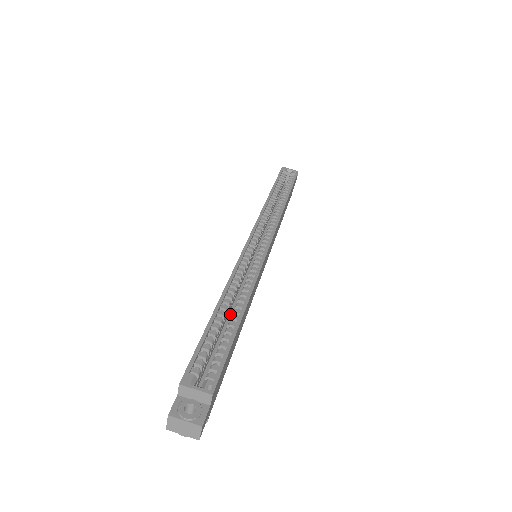
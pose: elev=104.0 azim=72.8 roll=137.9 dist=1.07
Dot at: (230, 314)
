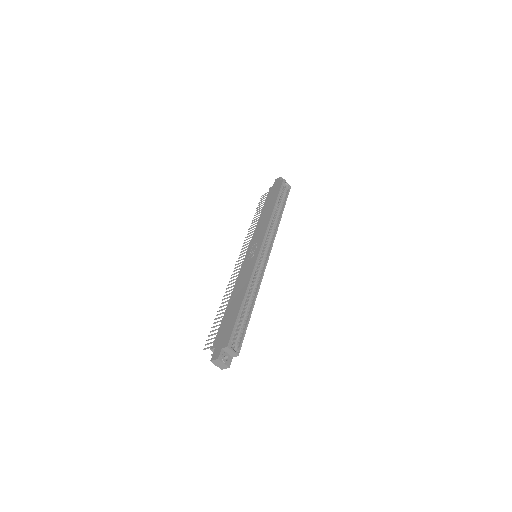
Dot at: occluded
